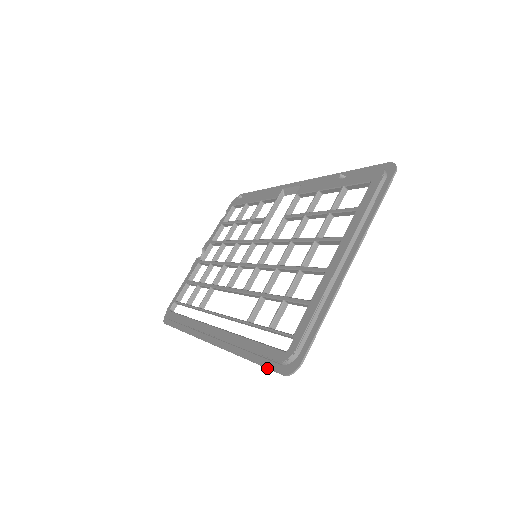
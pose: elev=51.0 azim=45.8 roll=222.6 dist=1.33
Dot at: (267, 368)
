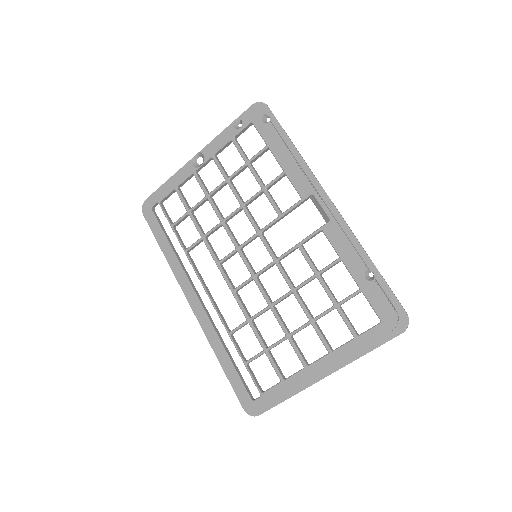
Dot at: (234, 391)
